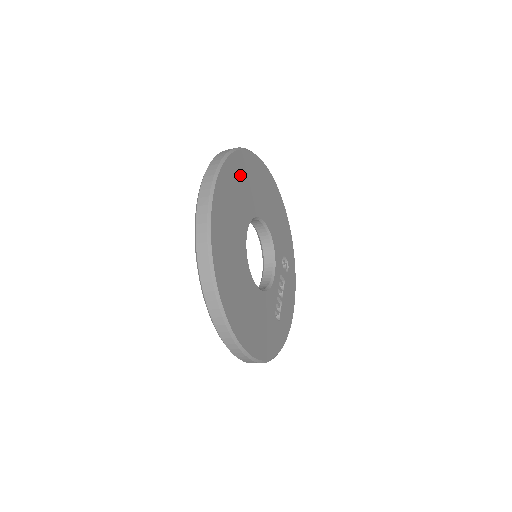
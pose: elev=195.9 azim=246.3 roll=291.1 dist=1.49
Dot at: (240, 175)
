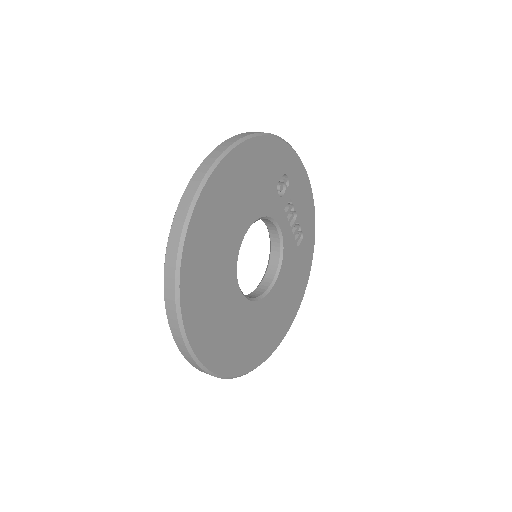
Dot at: (201, 295)
